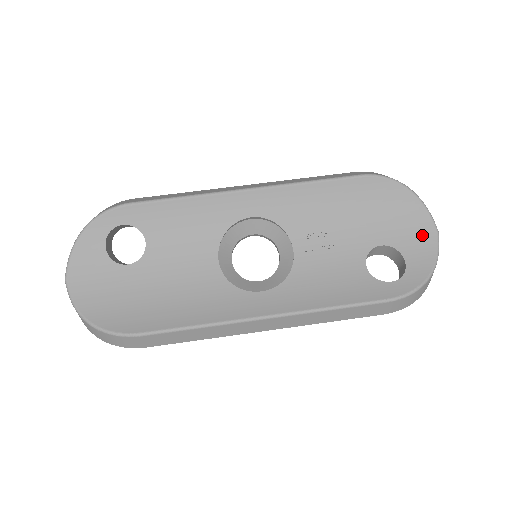
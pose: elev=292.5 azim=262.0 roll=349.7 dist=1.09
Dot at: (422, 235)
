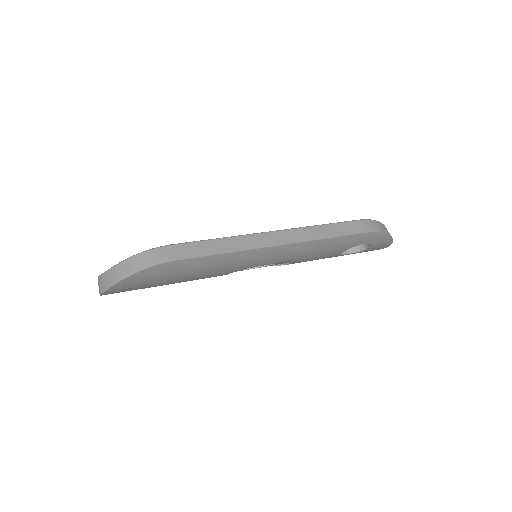
Dot at: occluded
